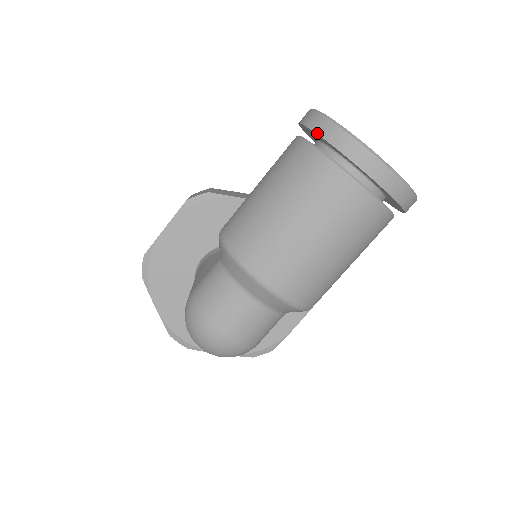
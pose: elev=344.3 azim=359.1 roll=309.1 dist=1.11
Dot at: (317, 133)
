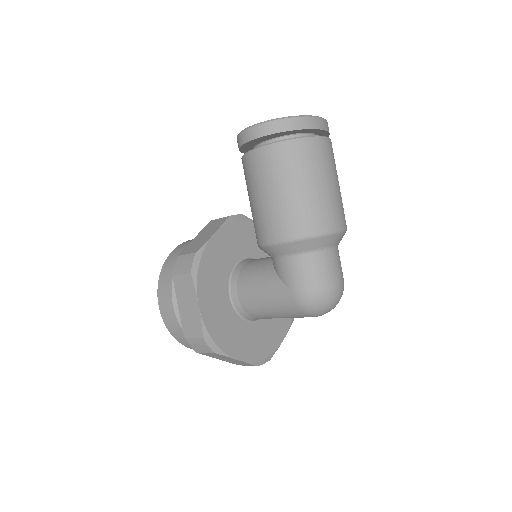
Dot at: (282, 131)
